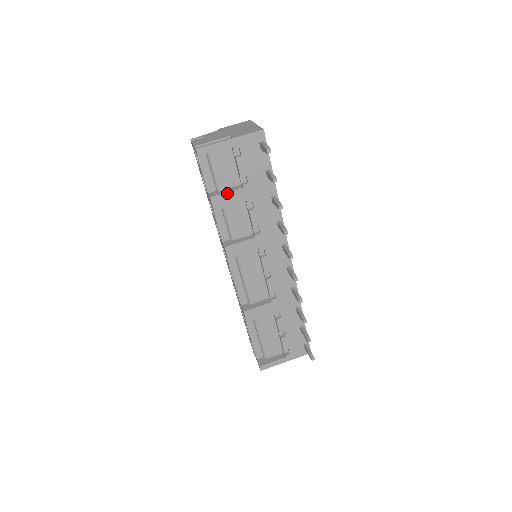
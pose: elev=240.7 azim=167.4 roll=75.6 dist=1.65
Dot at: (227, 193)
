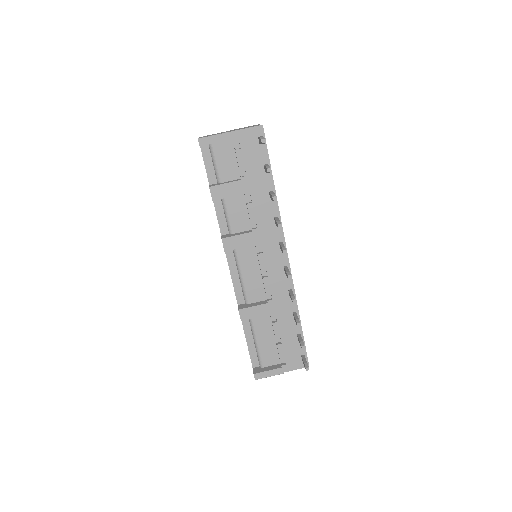
Dot at: (226, 184)
